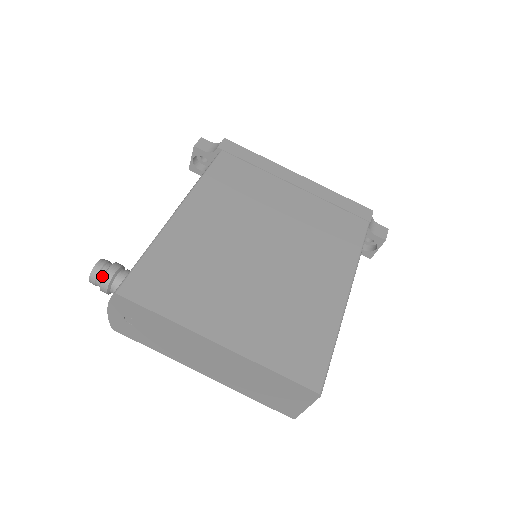
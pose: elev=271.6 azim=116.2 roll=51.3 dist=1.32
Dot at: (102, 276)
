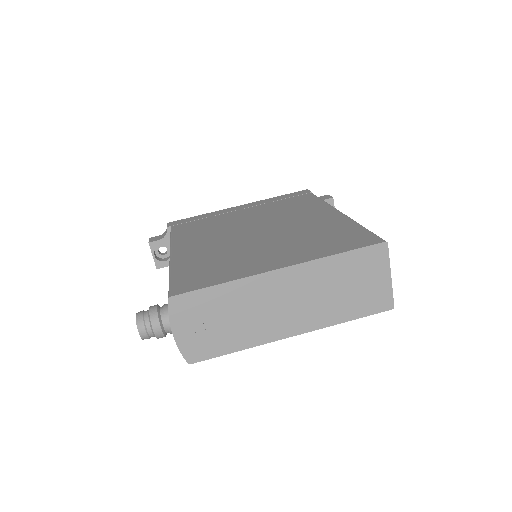
Dot at: (148, 318)
